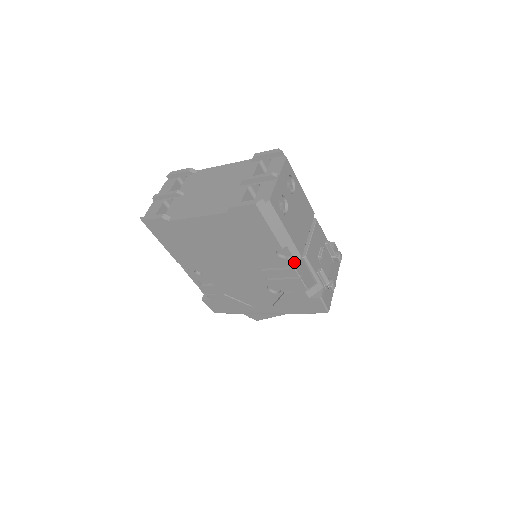
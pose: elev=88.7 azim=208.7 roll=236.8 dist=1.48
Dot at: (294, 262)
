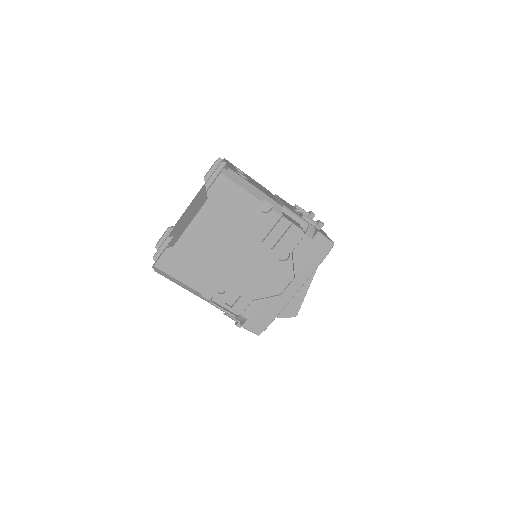
Dot at: (278, 211)
